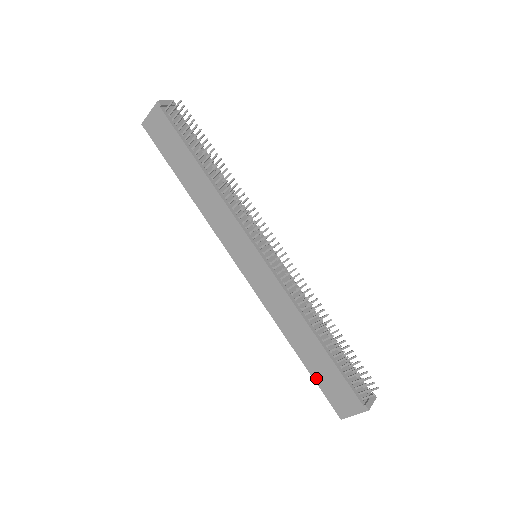
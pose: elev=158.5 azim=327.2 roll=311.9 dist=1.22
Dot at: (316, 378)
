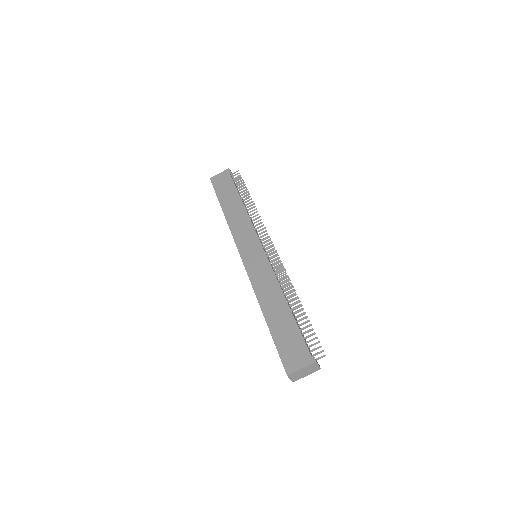
Dot at: (276, 338)
